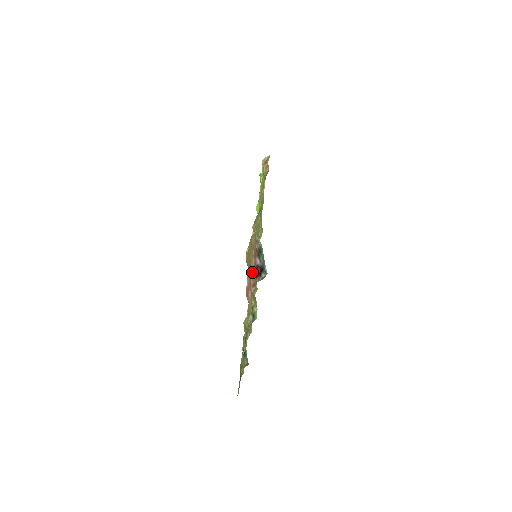
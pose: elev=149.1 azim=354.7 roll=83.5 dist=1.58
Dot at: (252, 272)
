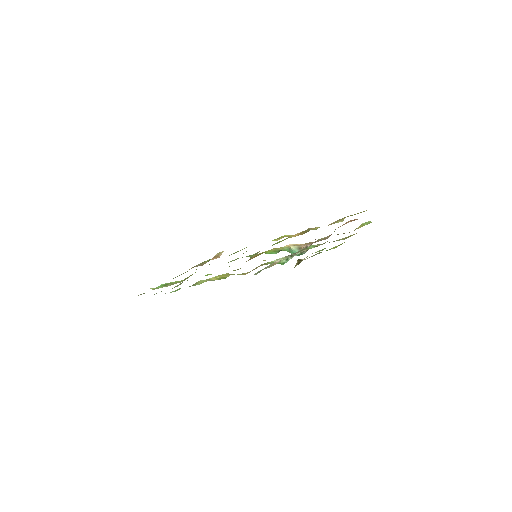
Dot at: occluded
